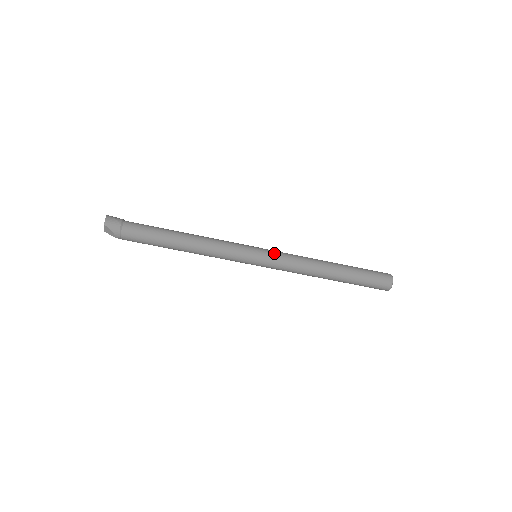
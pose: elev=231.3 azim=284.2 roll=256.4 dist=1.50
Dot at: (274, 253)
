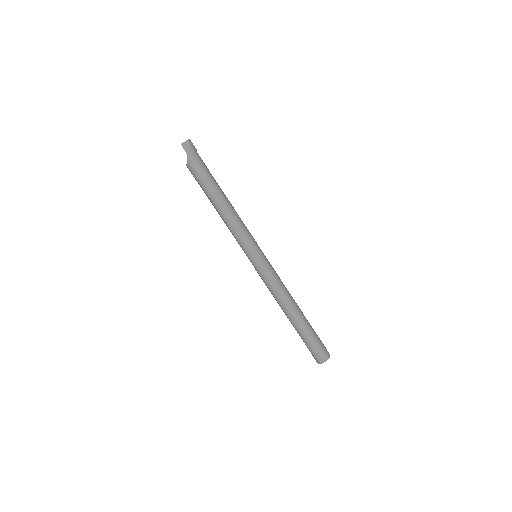
Dot at: occluded
